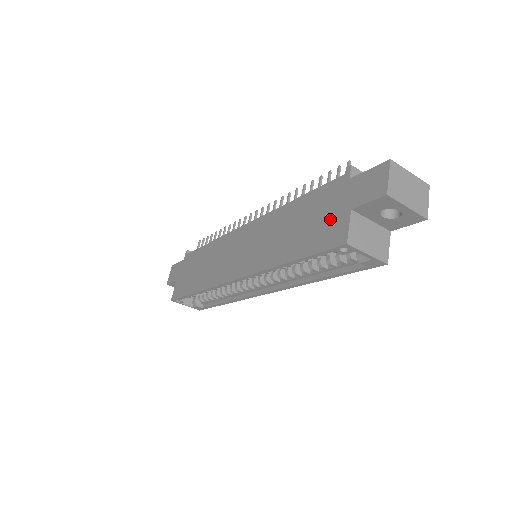
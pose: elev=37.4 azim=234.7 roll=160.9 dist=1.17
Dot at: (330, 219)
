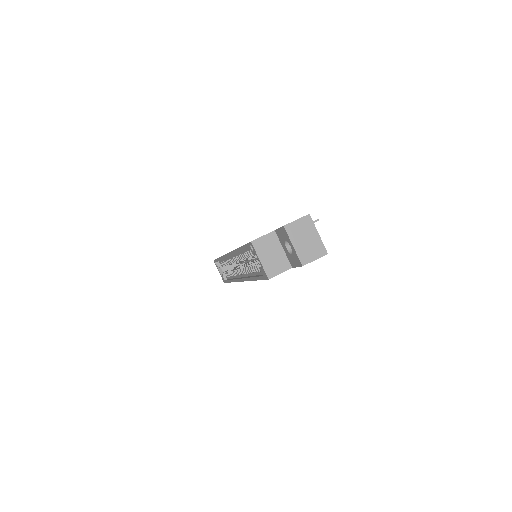
Dot at: occluded
